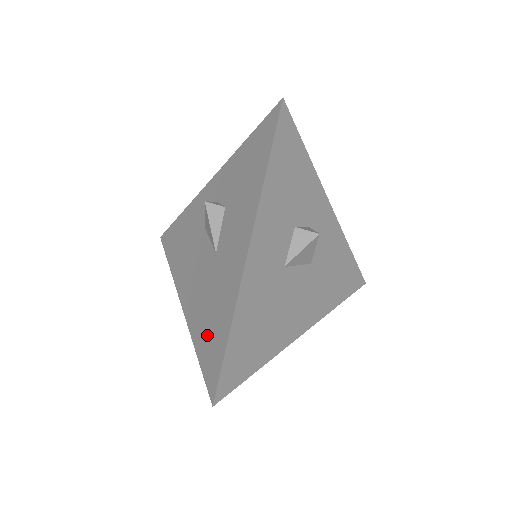
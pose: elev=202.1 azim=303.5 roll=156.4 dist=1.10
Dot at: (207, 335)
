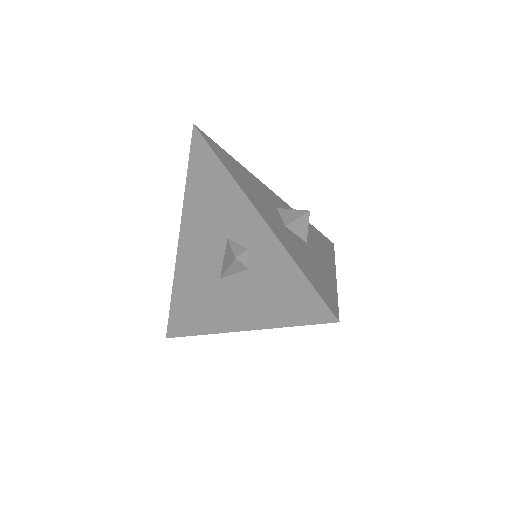
Dot at: (183, 305)
